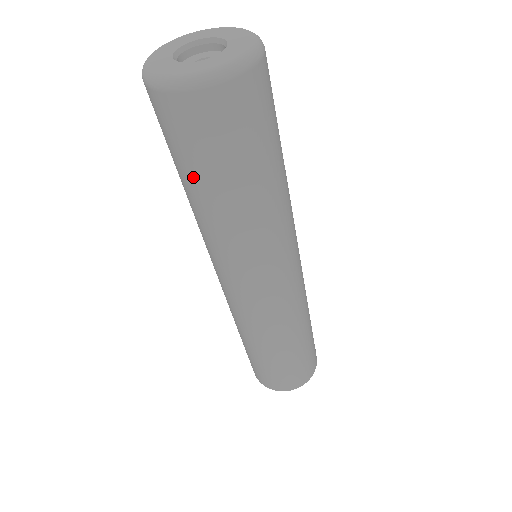
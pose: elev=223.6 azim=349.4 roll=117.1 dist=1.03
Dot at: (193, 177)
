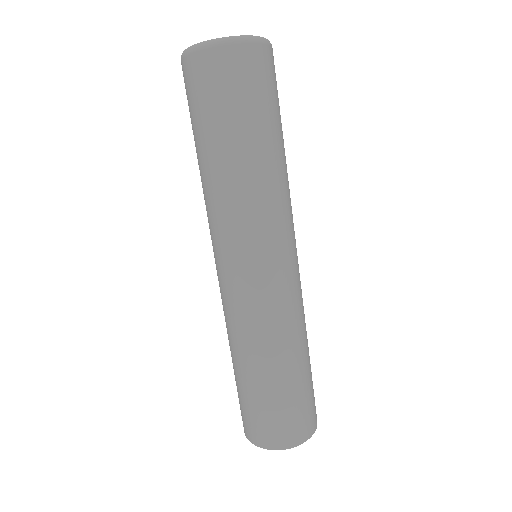
Dot at: (206, 133)
